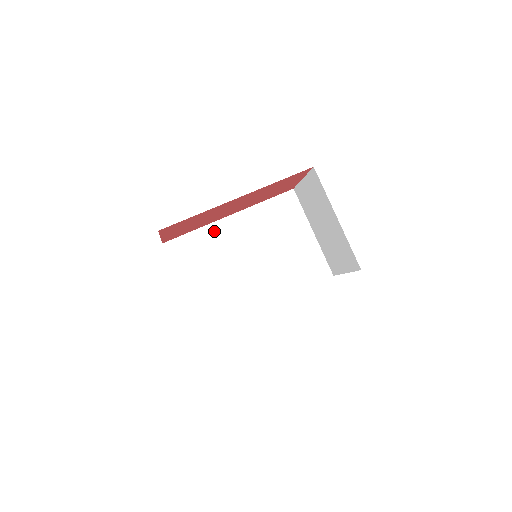
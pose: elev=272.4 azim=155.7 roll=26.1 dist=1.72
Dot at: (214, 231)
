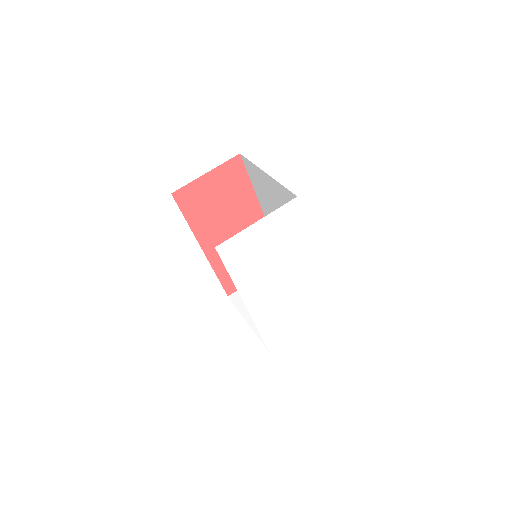
Dot at: occluded
